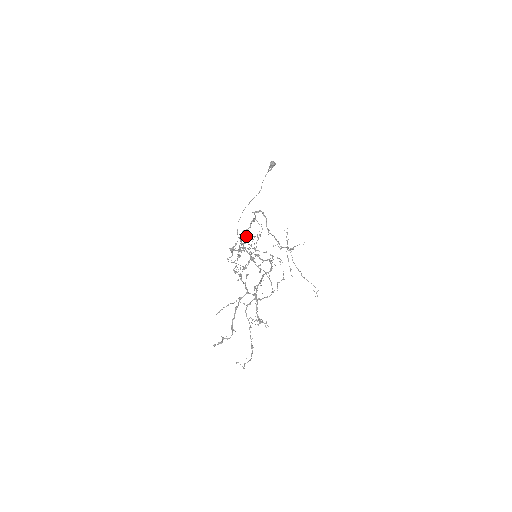
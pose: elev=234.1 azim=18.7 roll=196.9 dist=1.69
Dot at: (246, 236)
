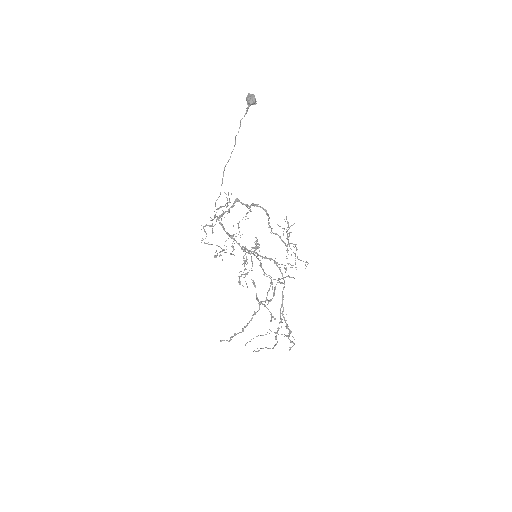
Dot at: occluded
